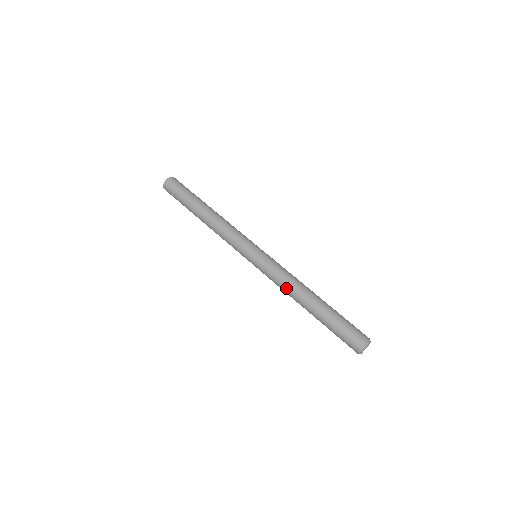
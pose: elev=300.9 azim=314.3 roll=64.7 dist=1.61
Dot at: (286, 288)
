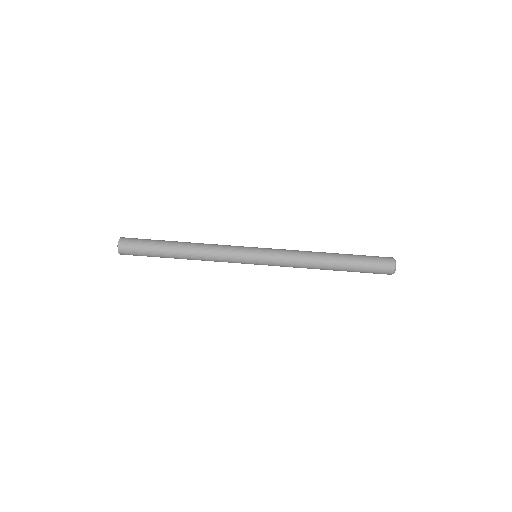
Dot at: (303, 267)
